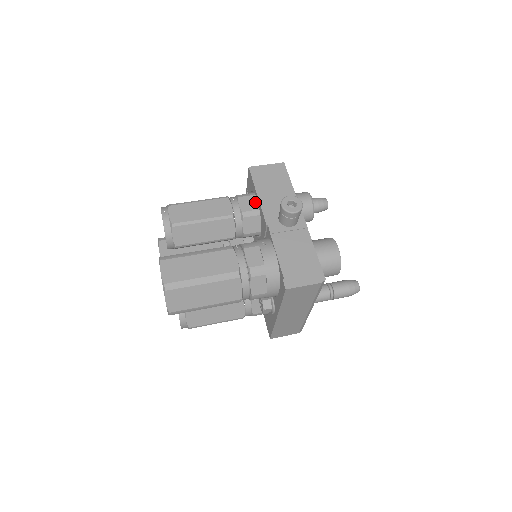
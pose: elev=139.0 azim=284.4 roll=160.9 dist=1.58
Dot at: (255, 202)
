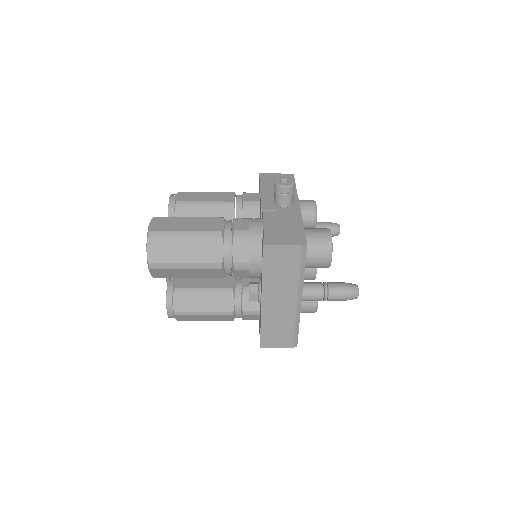
Dot at: (258, 196)
